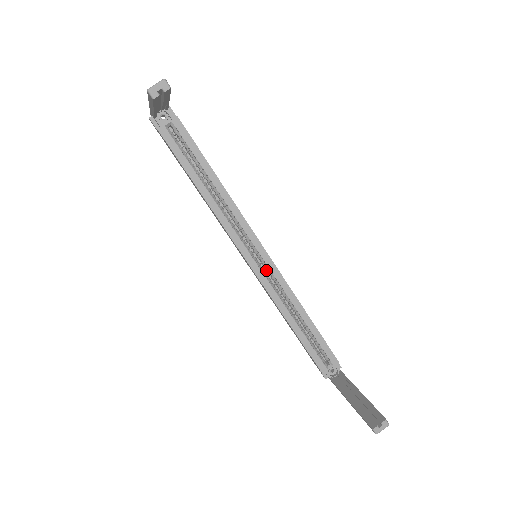
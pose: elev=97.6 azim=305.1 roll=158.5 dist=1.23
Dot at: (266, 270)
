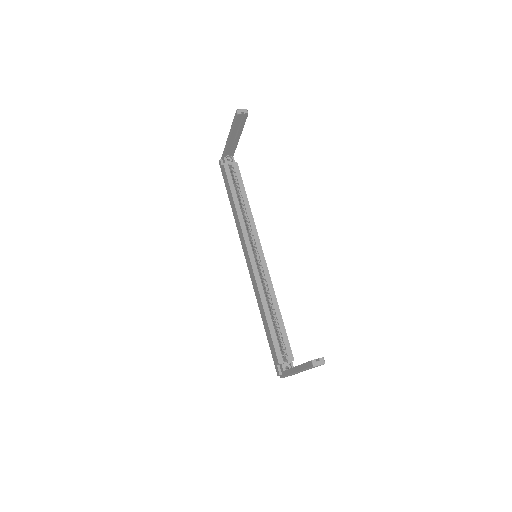
Dot at: occluded
